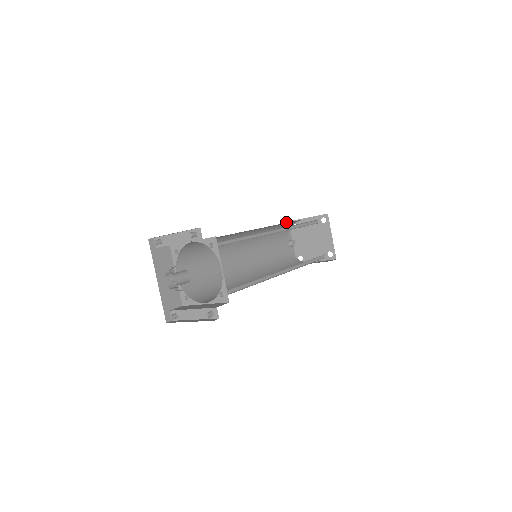
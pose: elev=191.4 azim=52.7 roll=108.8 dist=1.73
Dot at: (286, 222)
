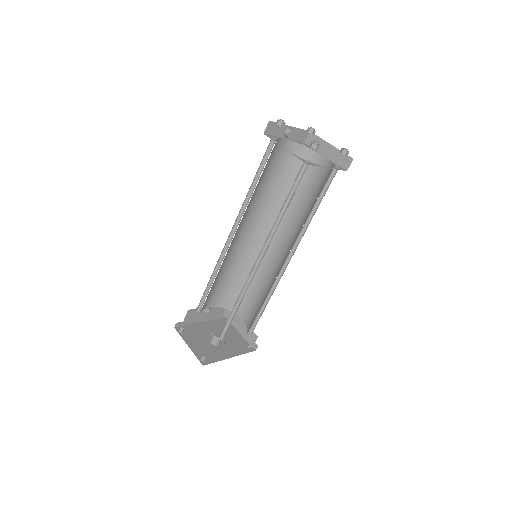
Dot at: (266, 127)
